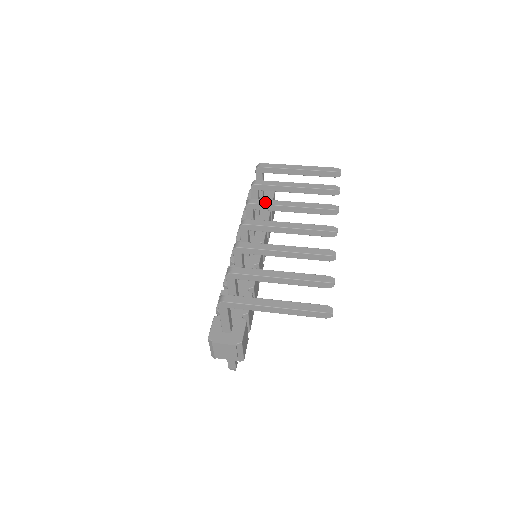
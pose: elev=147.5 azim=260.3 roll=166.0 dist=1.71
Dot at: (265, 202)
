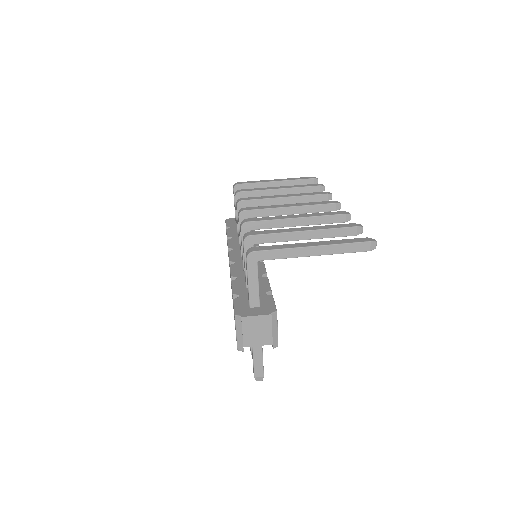
Dot at: (257, 198)
